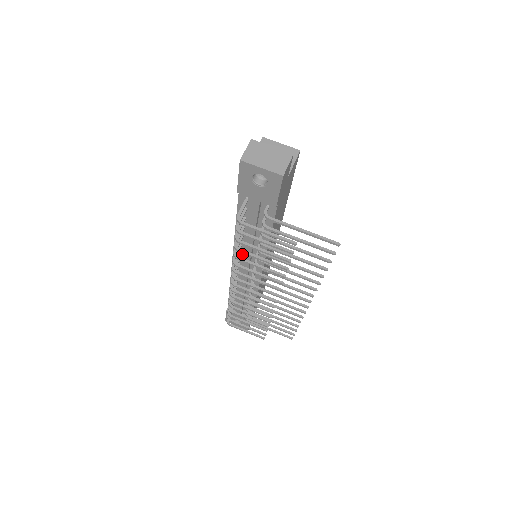
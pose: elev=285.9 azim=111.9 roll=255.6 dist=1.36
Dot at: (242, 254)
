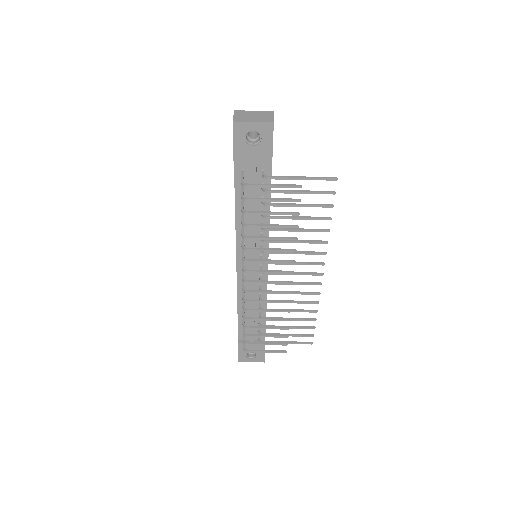
Dot at: occluded
